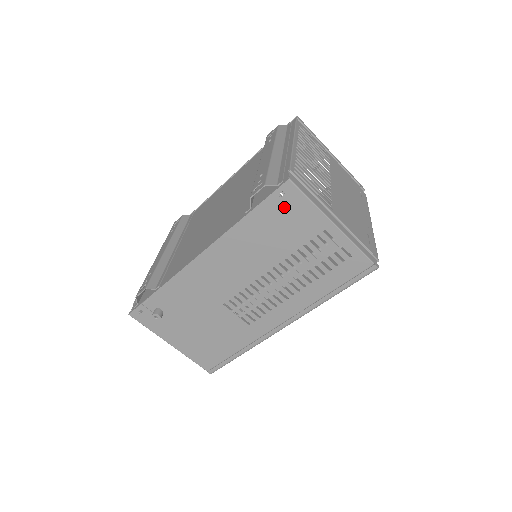
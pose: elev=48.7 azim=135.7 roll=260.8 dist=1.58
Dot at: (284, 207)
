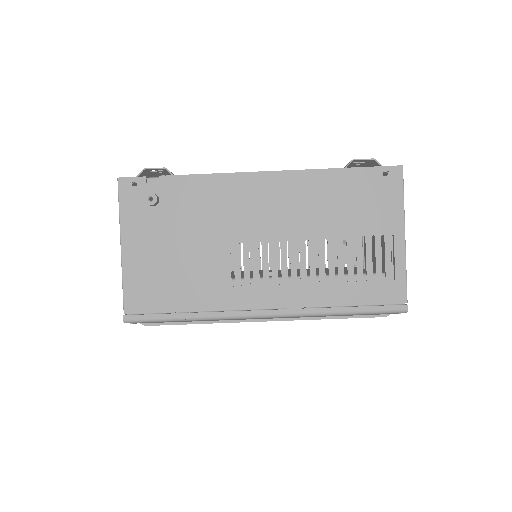
Dot at: (378, 186)
